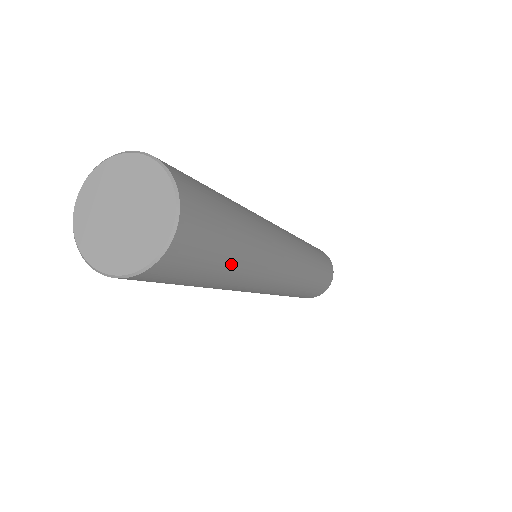
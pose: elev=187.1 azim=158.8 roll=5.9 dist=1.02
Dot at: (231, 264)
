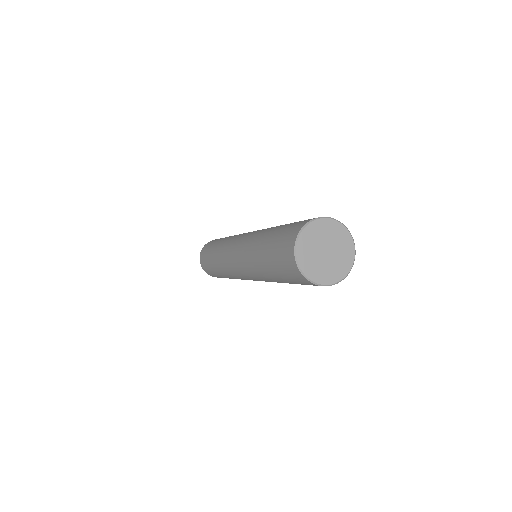
Dot at: occluded
